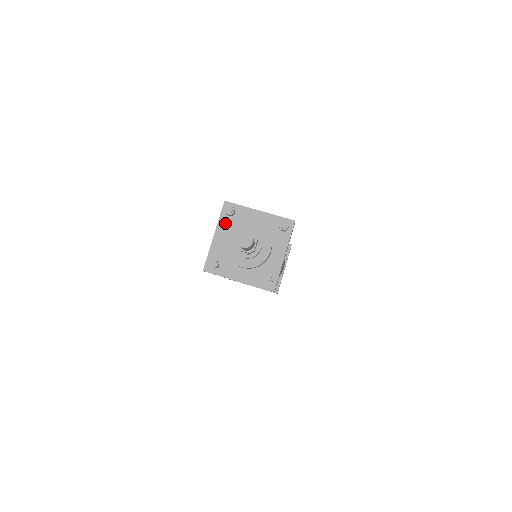
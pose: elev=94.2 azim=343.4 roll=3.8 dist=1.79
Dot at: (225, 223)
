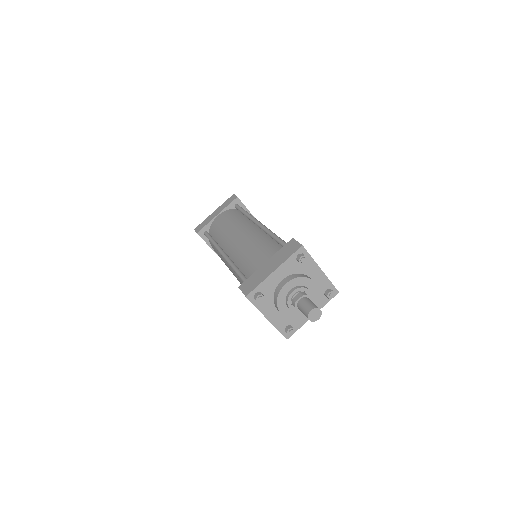
Dot at: (290, 265)
